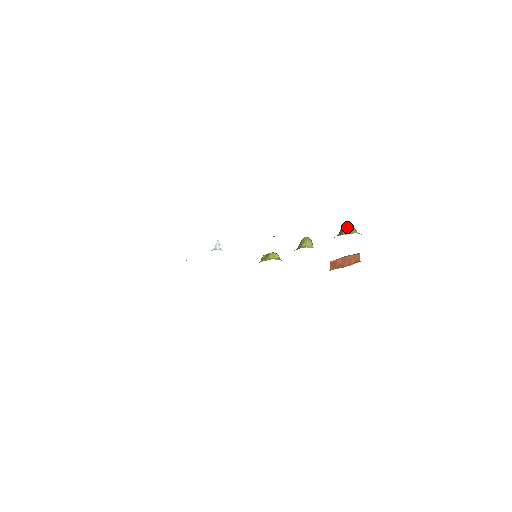
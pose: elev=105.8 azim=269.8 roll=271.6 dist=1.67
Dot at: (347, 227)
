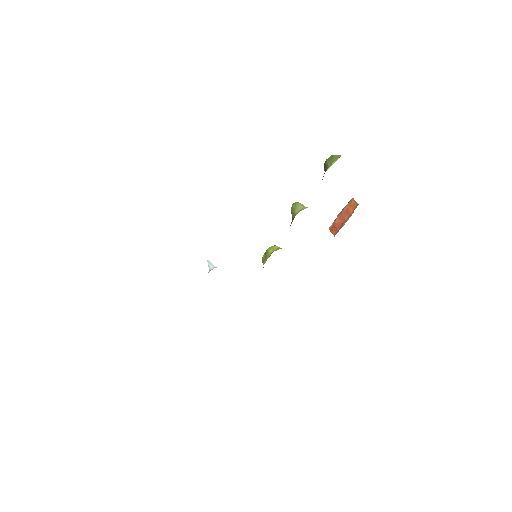
Dot at: (329, 158)
